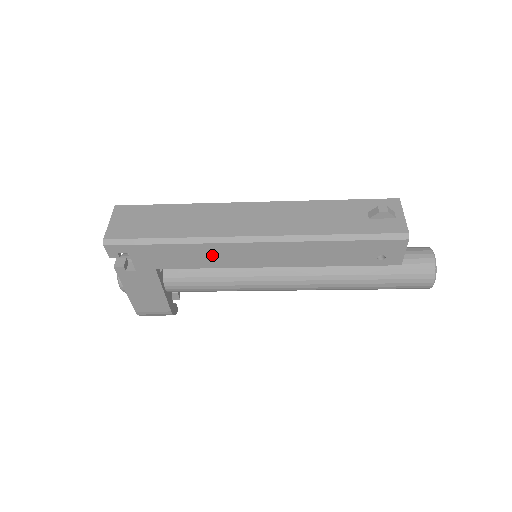
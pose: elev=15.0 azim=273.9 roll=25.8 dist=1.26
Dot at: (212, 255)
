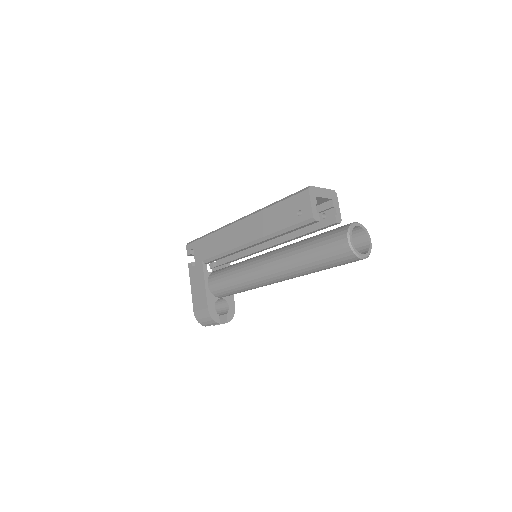
Dot at: (223, 240)
